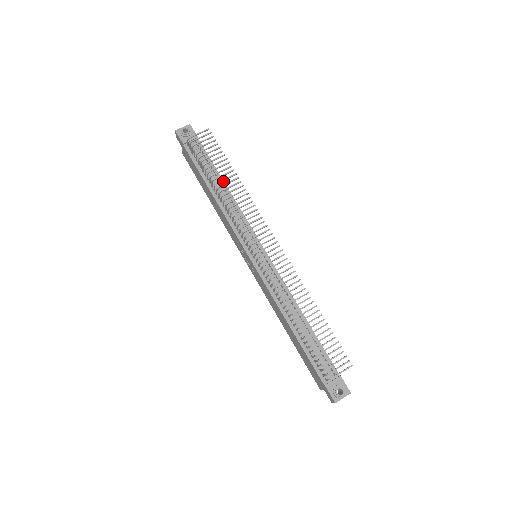
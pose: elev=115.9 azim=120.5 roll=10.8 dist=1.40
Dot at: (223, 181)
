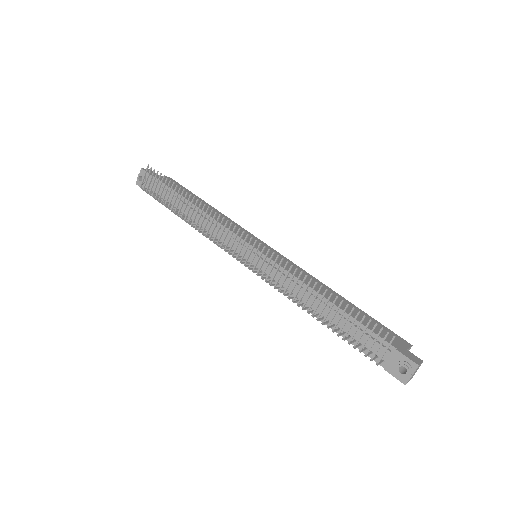
Dot at: (190, 202)
